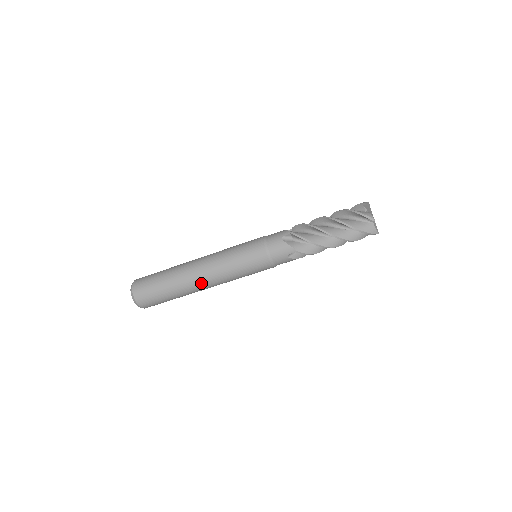
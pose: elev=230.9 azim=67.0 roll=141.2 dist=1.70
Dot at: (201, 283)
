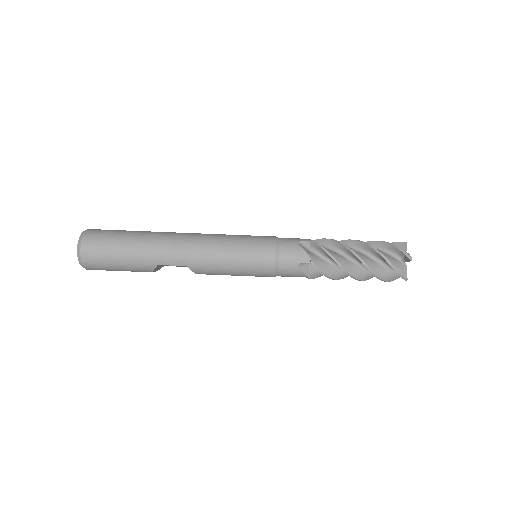
Dot at: (181, 236)
